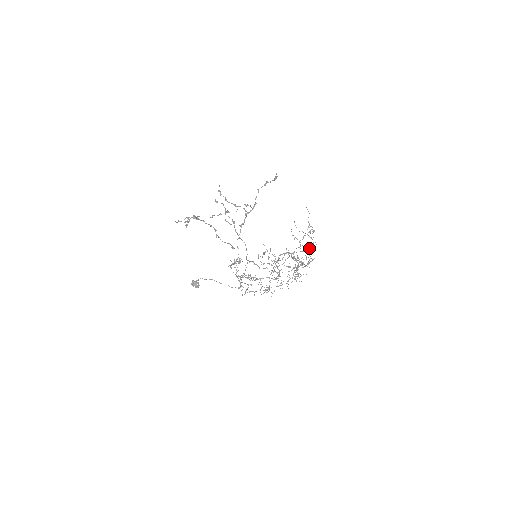
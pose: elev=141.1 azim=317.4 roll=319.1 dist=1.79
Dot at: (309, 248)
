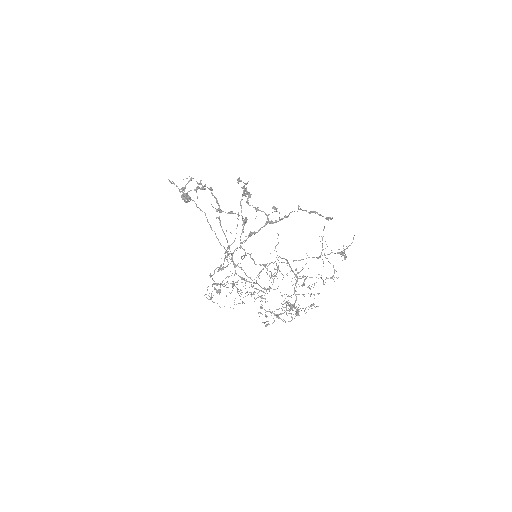
Dot at: occluded
